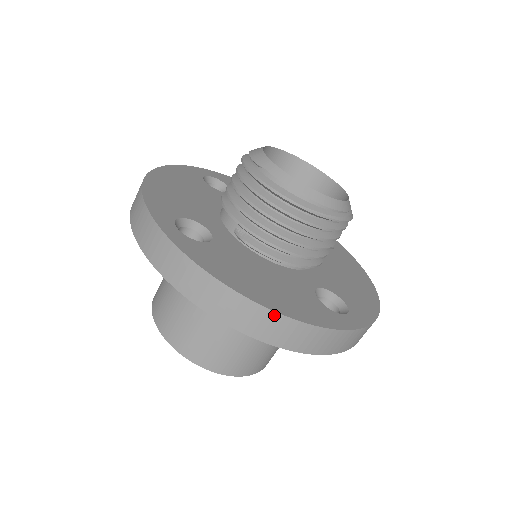
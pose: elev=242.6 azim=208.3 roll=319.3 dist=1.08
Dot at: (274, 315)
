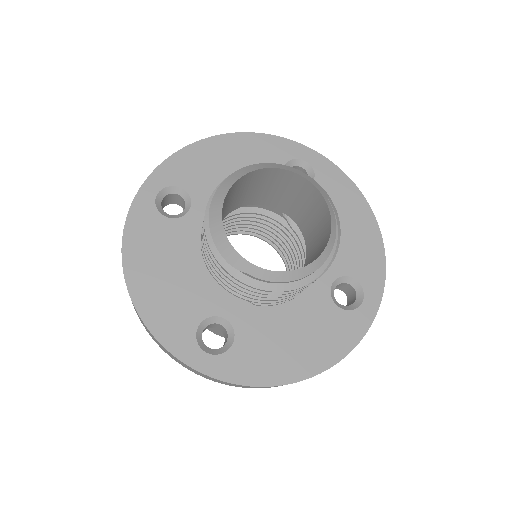
Dot at: occluded
